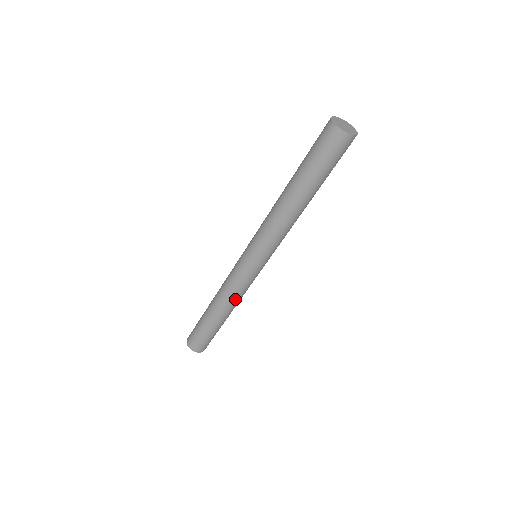
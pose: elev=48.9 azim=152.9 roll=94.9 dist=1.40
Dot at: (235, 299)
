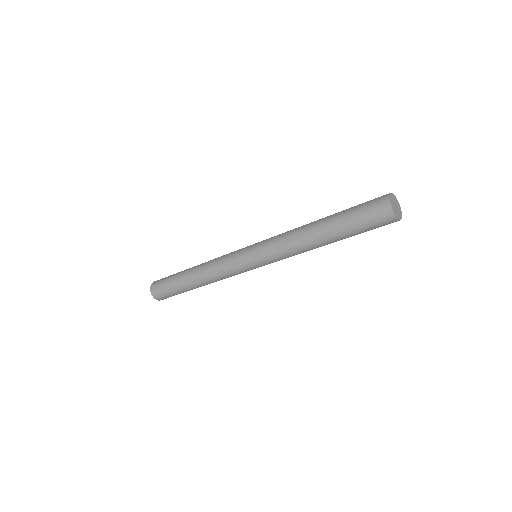
Dot at: (213, 274)
